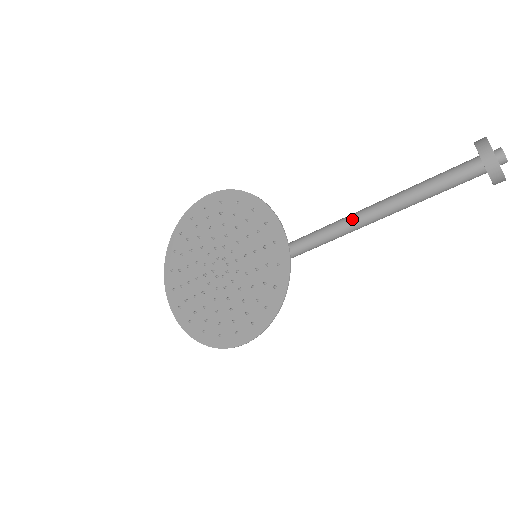
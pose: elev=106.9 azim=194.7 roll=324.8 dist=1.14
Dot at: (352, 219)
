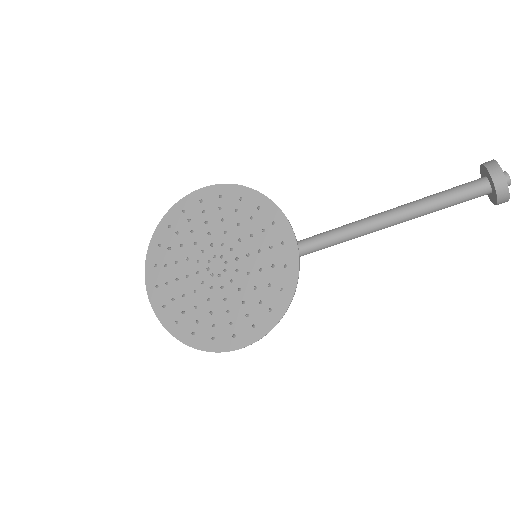
Dot at: (358, 226)
